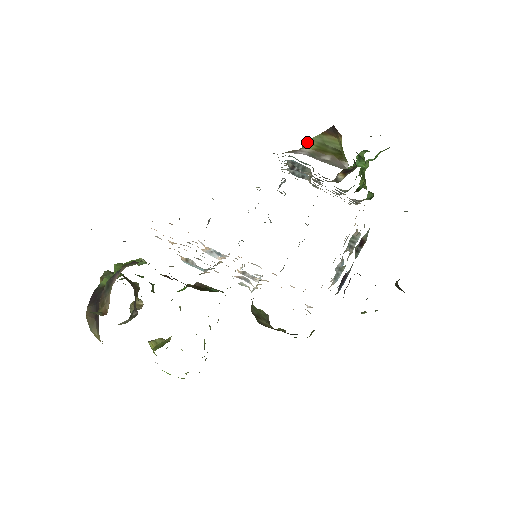
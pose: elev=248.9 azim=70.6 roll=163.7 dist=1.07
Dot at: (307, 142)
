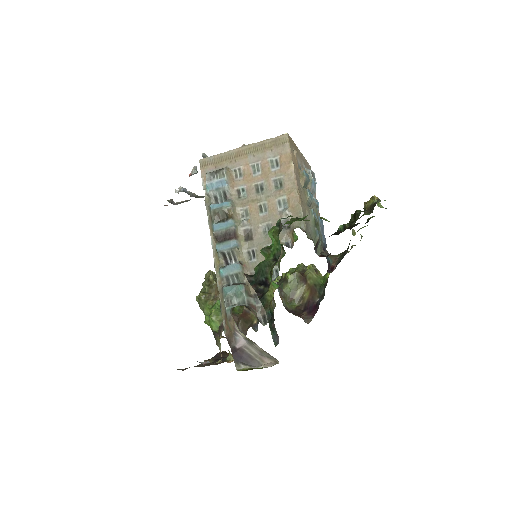
Dot at: occluded
